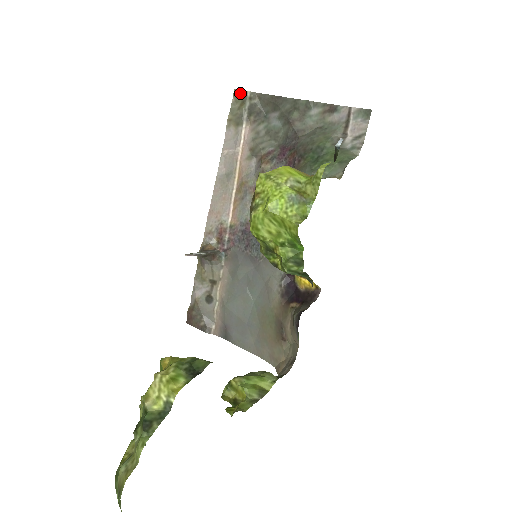
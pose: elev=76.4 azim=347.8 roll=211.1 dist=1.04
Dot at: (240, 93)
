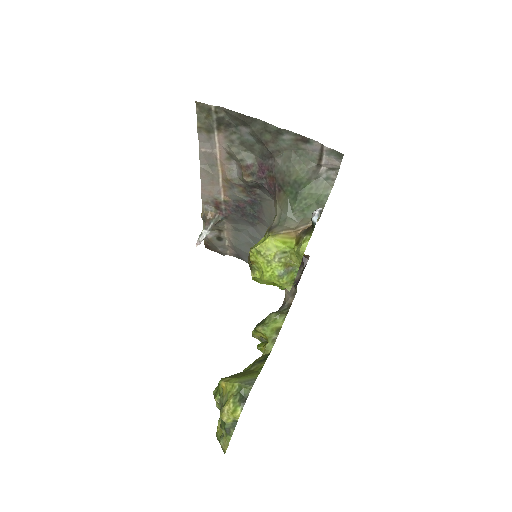
Dot at: (203, 106)
